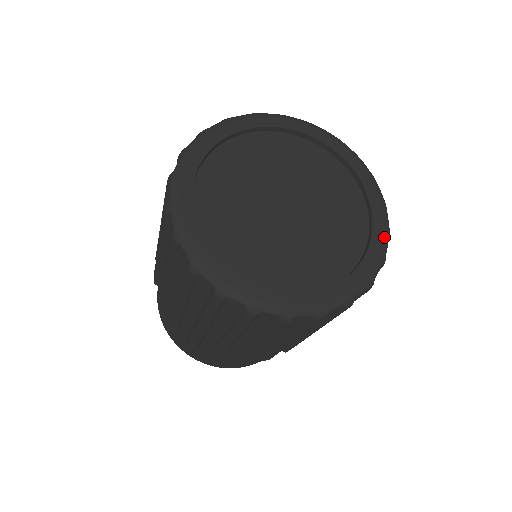
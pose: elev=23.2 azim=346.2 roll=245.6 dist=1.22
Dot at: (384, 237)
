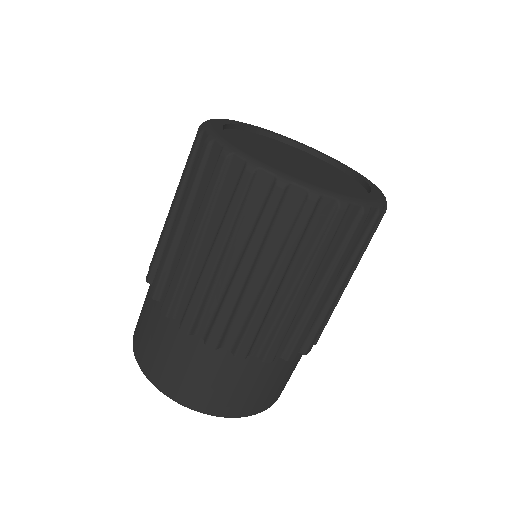
Dot at: (376, 186)
